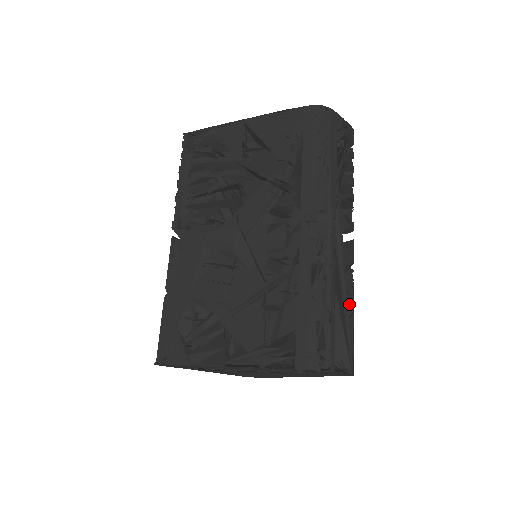
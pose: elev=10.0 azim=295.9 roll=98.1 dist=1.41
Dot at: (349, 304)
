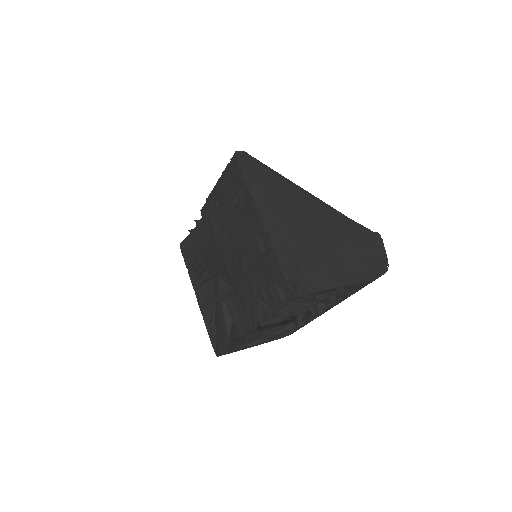
Dot at: occluded
